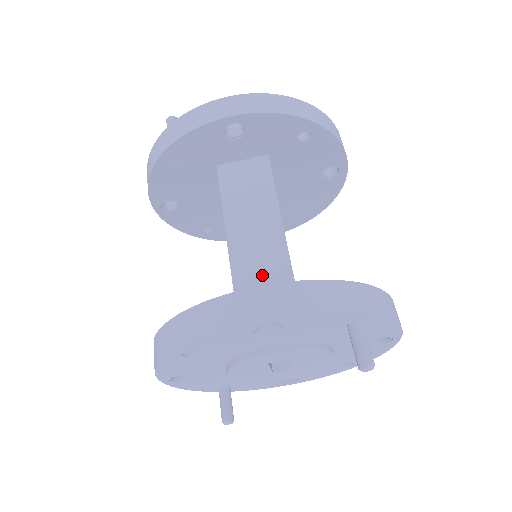
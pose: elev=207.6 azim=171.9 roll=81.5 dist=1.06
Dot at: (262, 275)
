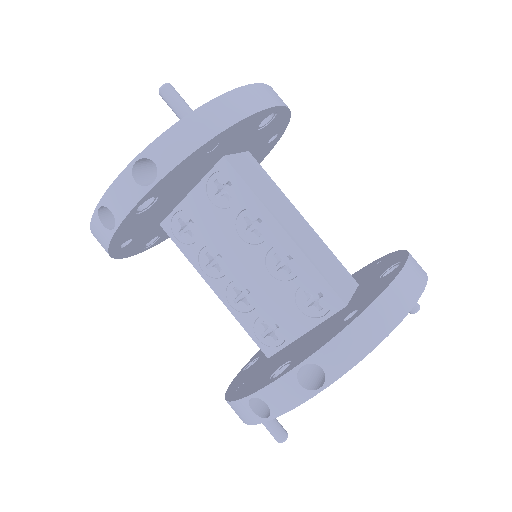
Dot at: (327, 263)
